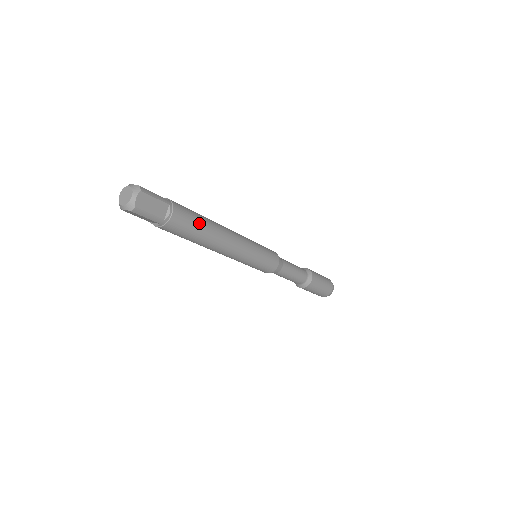
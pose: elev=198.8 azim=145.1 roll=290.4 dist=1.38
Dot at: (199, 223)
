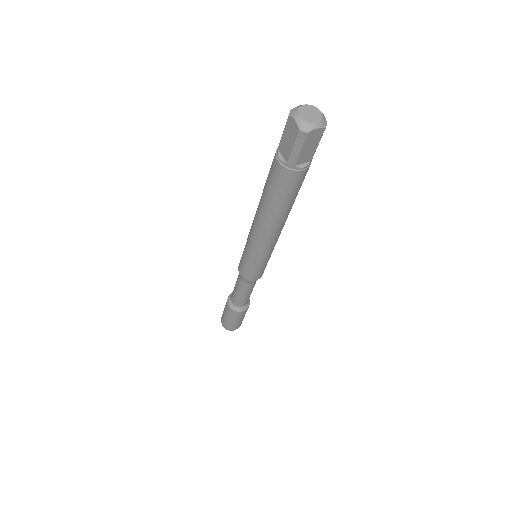
Dot at: occluded
